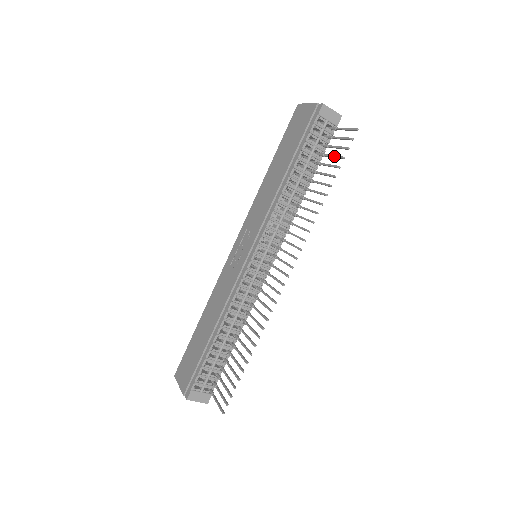
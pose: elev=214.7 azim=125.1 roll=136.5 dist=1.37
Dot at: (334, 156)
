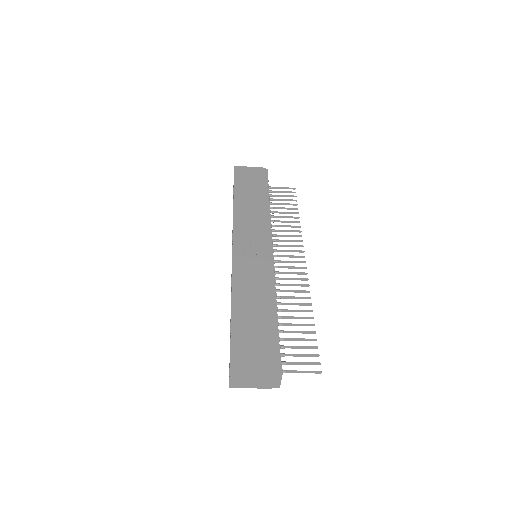
Dot at: (286, 199)
